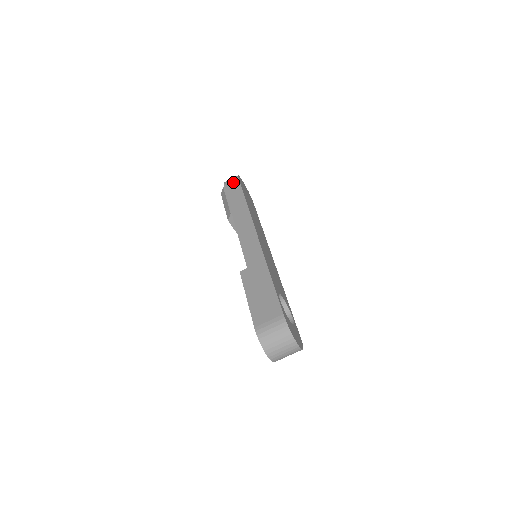
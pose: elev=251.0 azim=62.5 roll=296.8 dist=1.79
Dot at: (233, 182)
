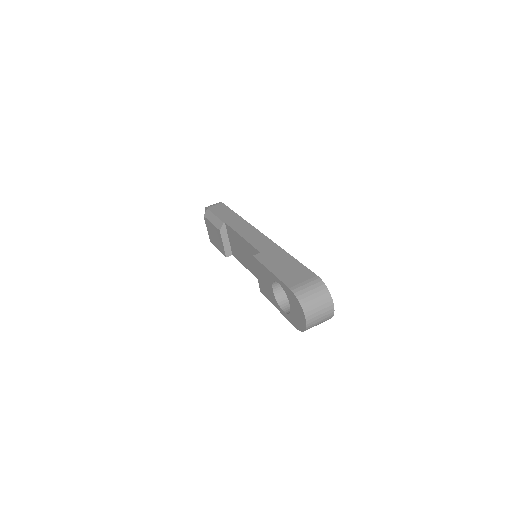
Dot at: (217, 205)
